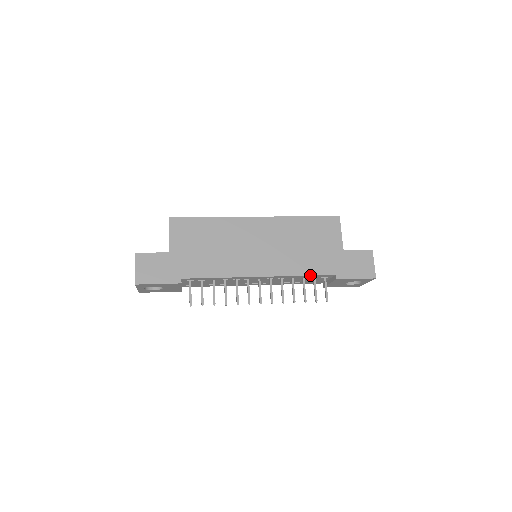
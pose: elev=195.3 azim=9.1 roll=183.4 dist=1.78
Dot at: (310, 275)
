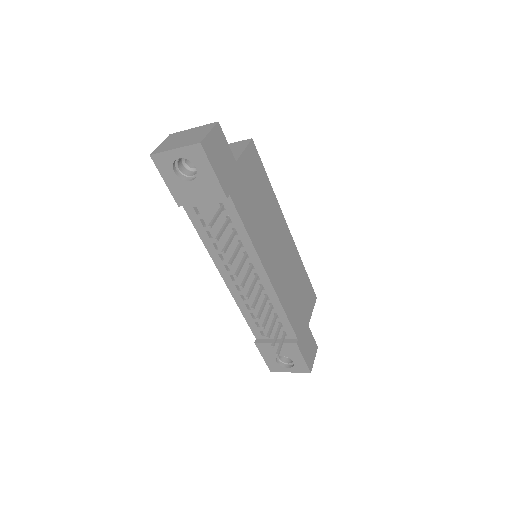
Dot at: (288, 318)
